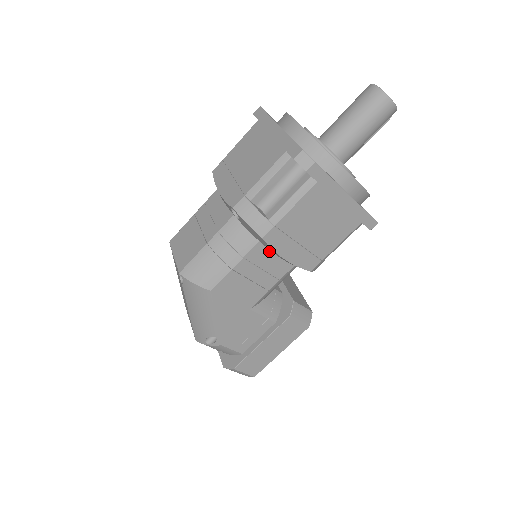
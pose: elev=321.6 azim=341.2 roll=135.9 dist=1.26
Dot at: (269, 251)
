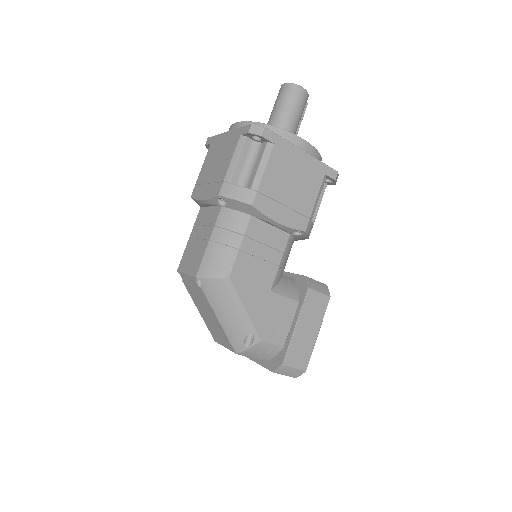
Dot at: (263, 224)
